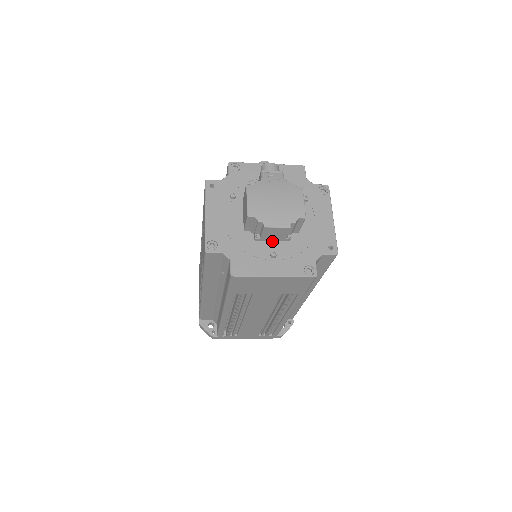
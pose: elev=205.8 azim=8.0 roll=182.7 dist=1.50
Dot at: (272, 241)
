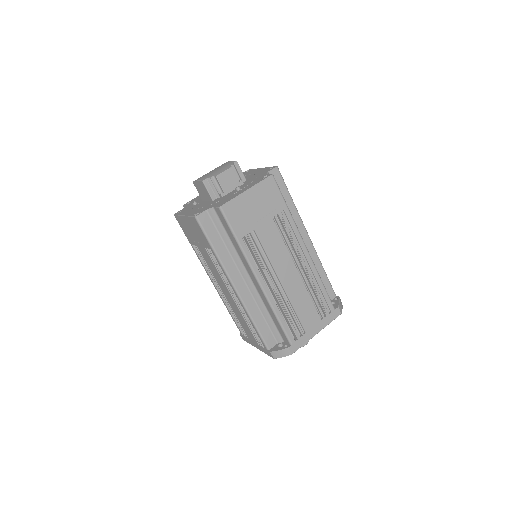
Dot at: (233, 190)
